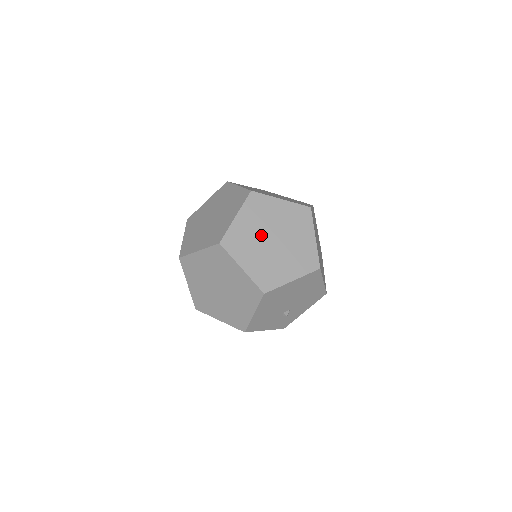
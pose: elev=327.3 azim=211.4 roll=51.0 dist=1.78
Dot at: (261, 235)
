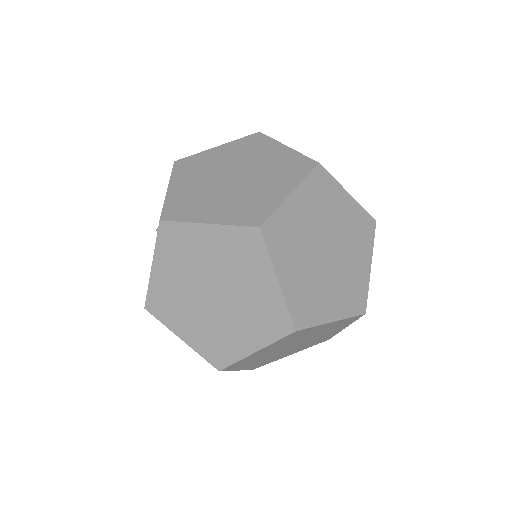
Dot at: (314, 264)
